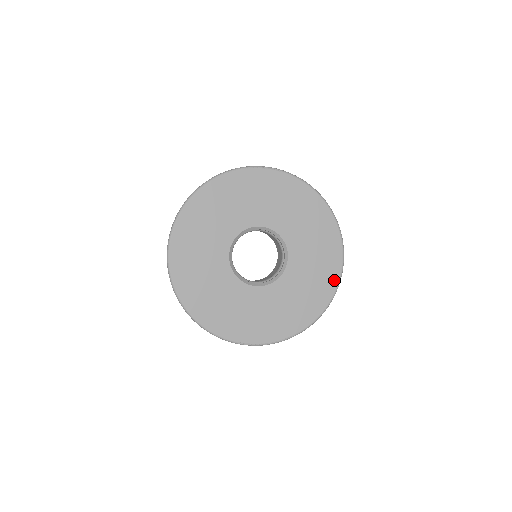
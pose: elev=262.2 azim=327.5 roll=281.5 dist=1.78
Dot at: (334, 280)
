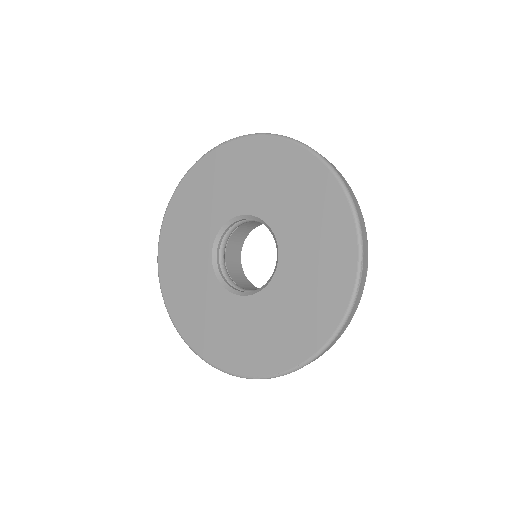
Dot at: (350, 258)
